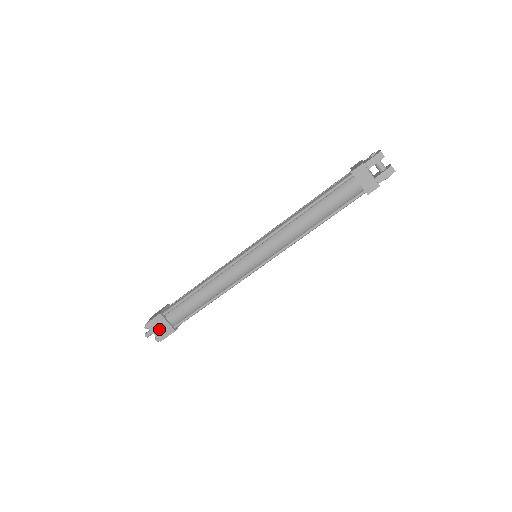
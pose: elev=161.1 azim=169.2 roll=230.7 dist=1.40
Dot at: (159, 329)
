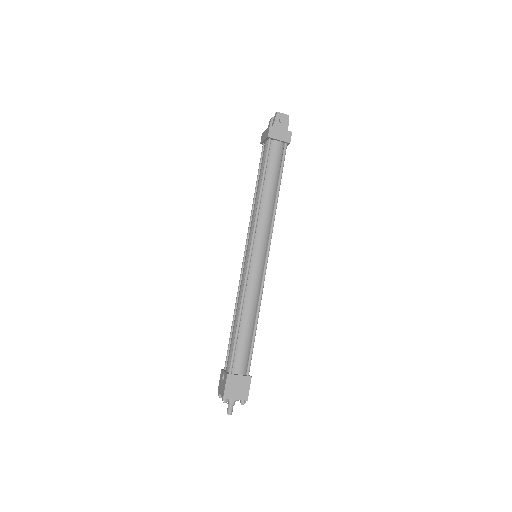
Dot at: (222, 385)
